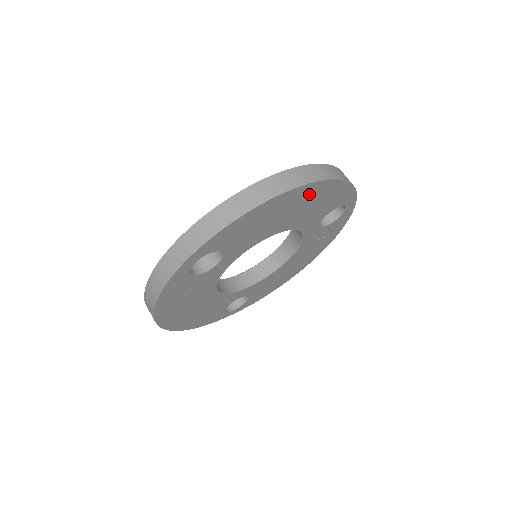
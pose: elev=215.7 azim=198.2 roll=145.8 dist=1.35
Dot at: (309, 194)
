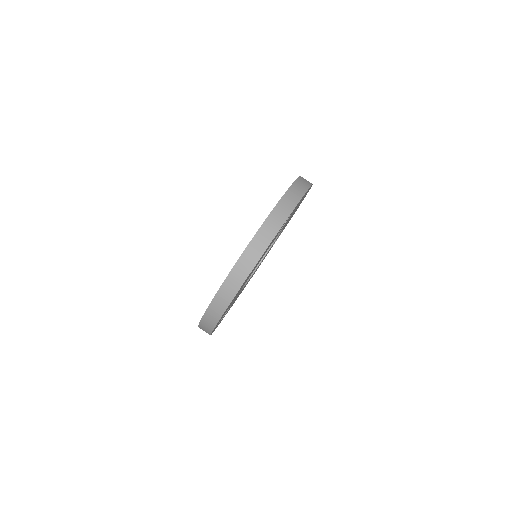
Dot at: occluded
